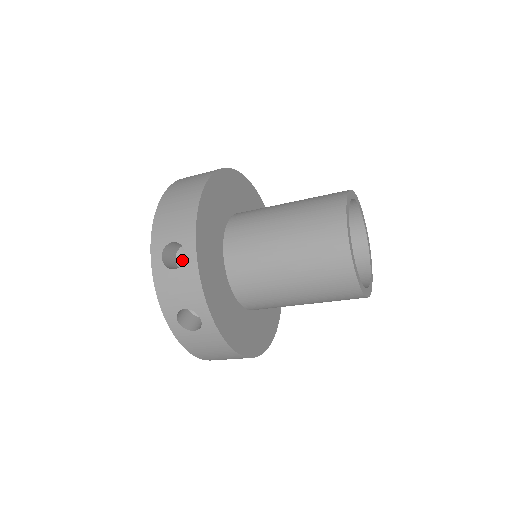
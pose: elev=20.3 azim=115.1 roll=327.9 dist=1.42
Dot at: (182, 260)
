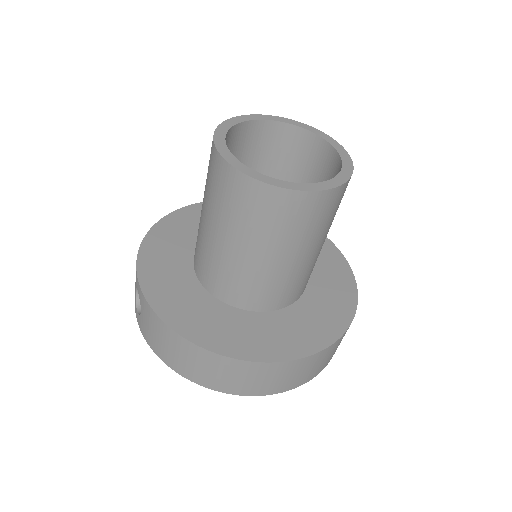
Dot at: occluded
